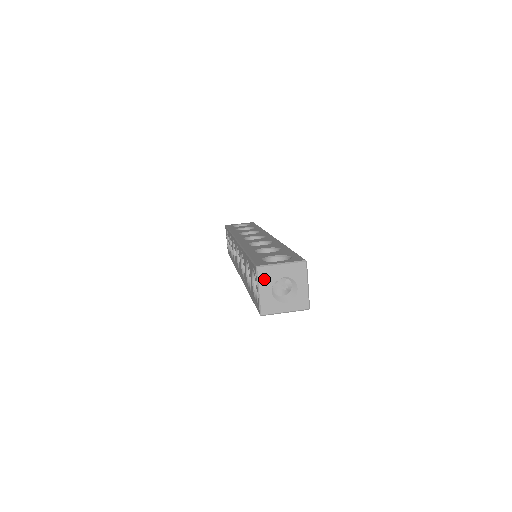
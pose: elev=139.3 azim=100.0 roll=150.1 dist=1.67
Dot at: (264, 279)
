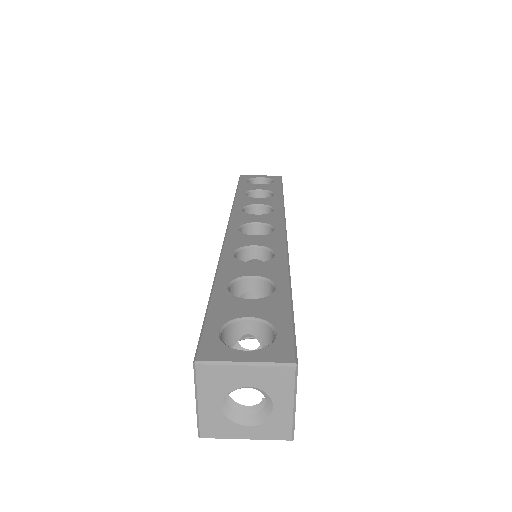
Dot at: (208, 384)
